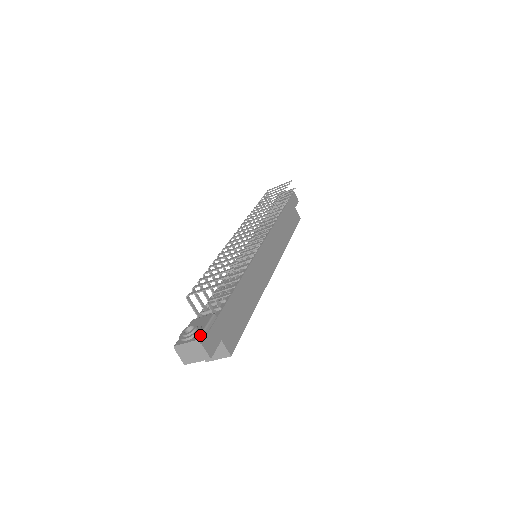
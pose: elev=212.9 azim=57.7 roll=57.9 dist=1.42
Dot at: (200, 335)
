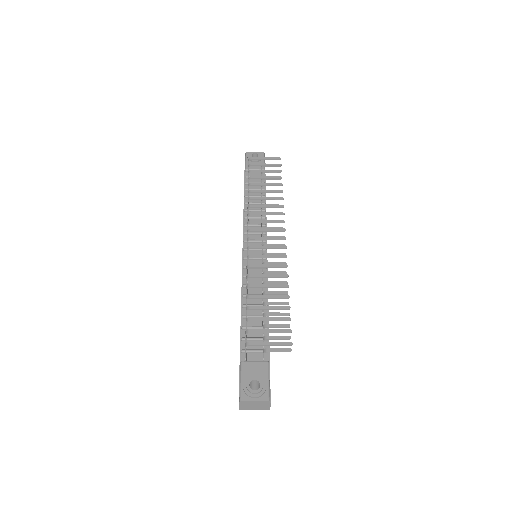
Dot at: (269, 394)
